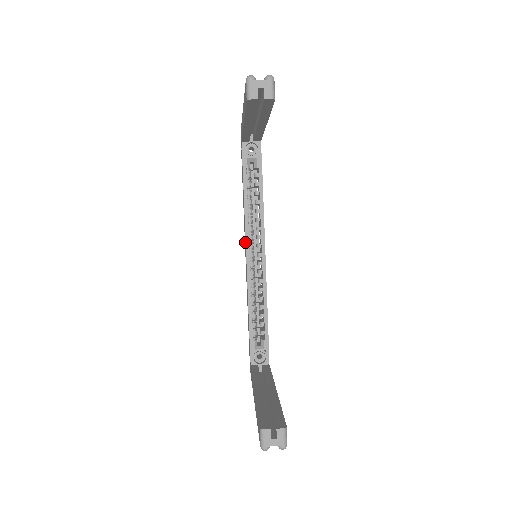
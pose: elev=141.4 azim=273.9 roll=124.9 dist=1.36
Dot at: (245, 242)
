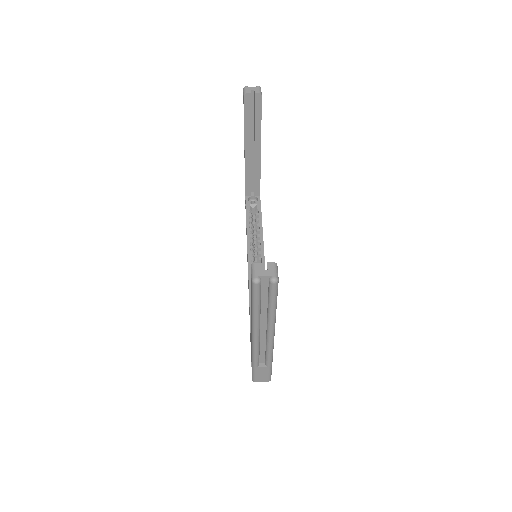
Dot at: occluded
